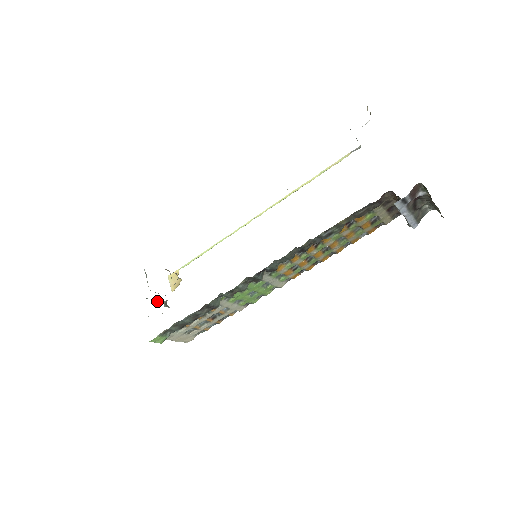
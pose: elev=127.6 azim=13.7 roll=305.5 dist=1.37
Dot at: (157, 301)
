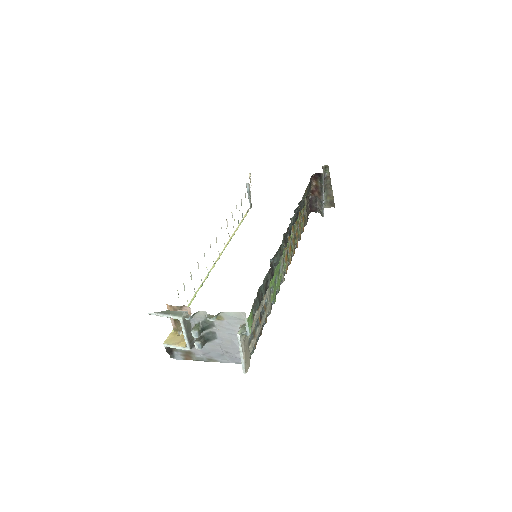
Dot at: (198, 325)
